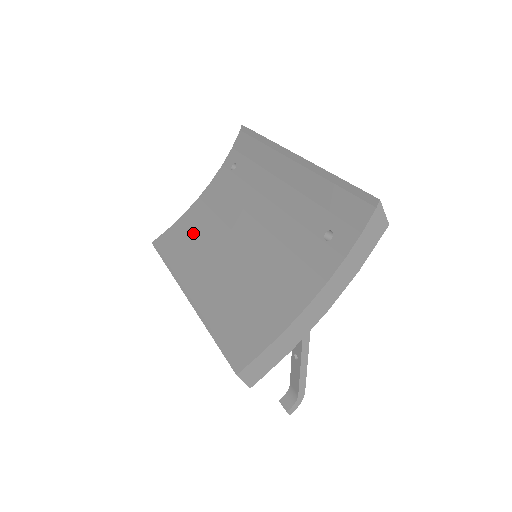
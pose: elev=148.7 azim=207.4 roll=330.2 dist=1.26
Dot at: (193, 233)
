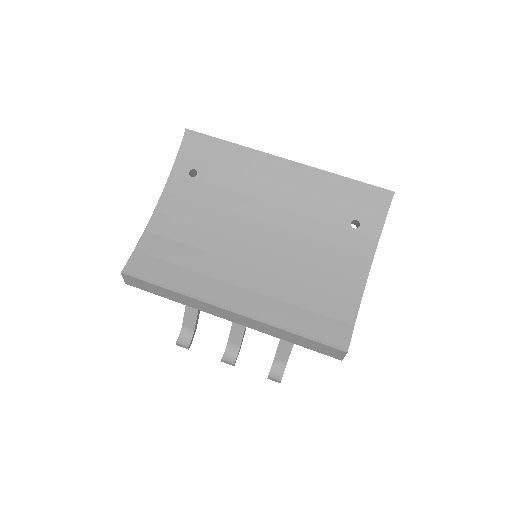
Dot at: (180, 250)
